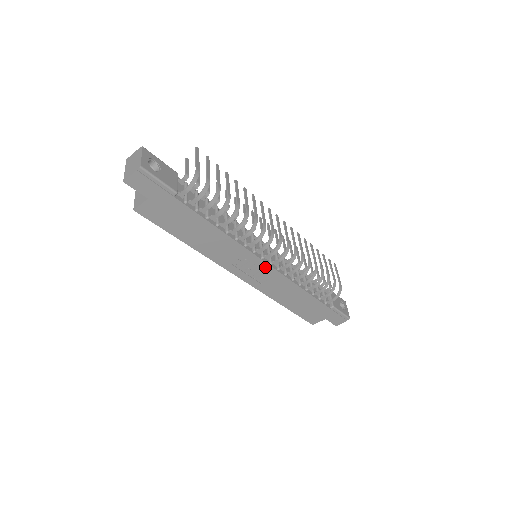
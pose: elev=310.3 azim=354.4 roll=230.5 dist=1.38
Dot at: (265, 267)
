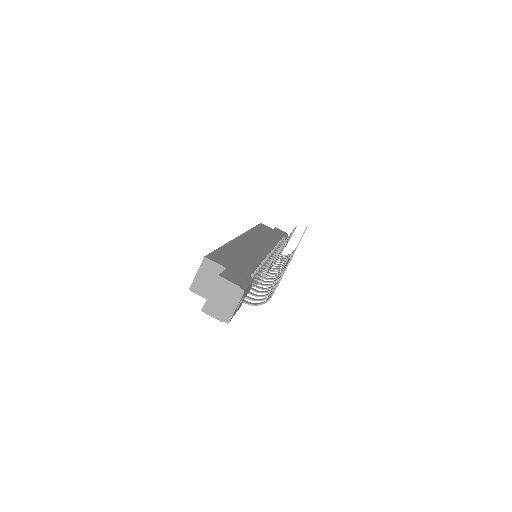
Dot at: occluded
